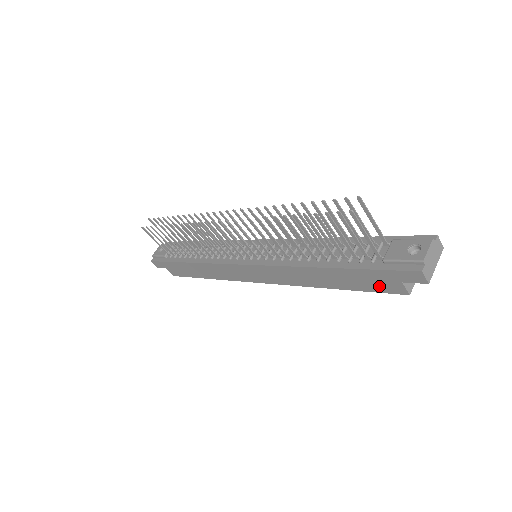
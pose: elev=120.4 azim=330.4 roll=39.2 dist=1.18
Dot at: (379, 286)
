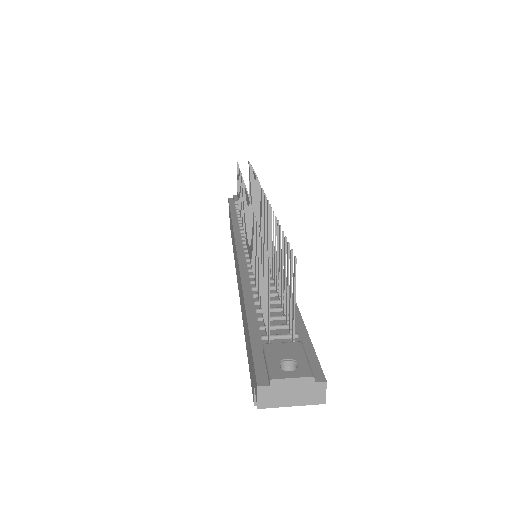
Dot at: occluded
